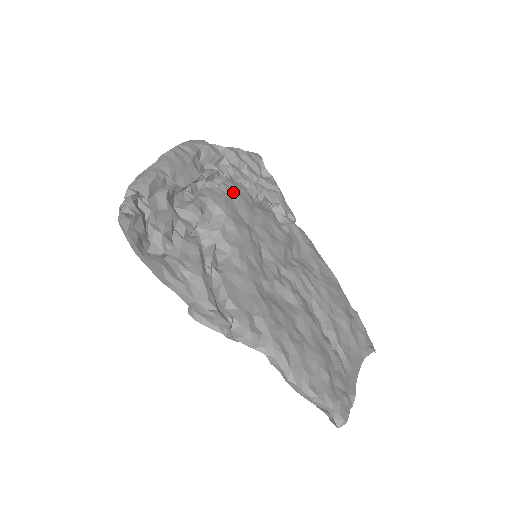
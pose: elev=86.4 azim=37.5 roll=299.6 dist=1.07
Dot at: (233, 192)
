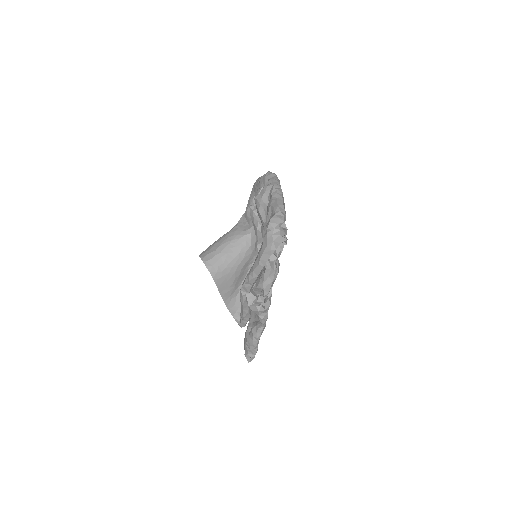
Dot at: occluded
